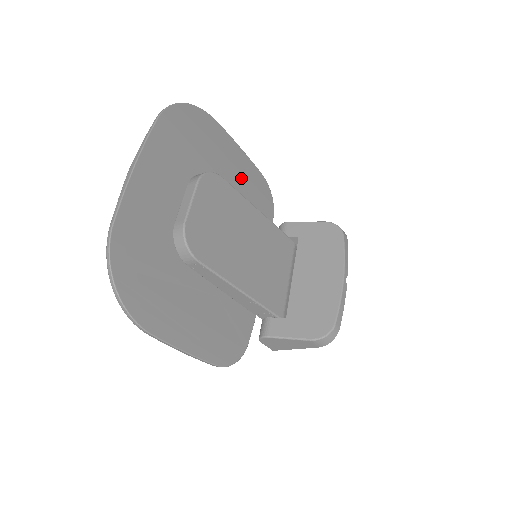
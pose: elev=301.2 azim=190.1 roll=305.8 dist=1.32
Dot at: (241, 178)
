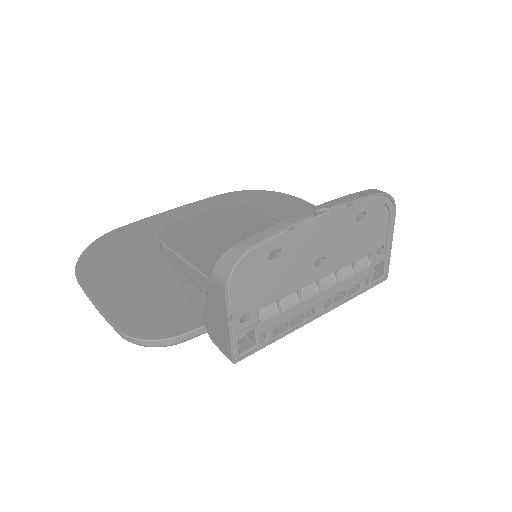
Dot at: occluded
